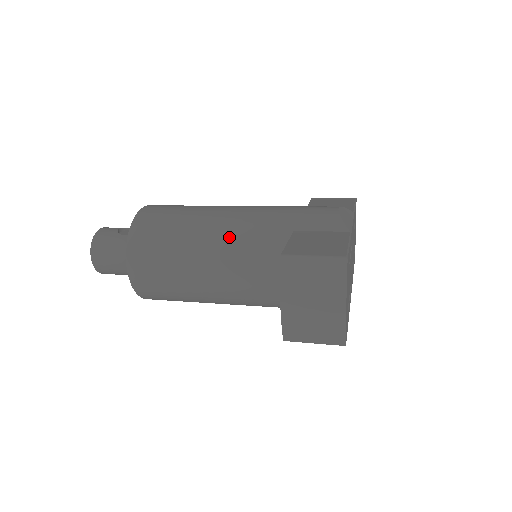
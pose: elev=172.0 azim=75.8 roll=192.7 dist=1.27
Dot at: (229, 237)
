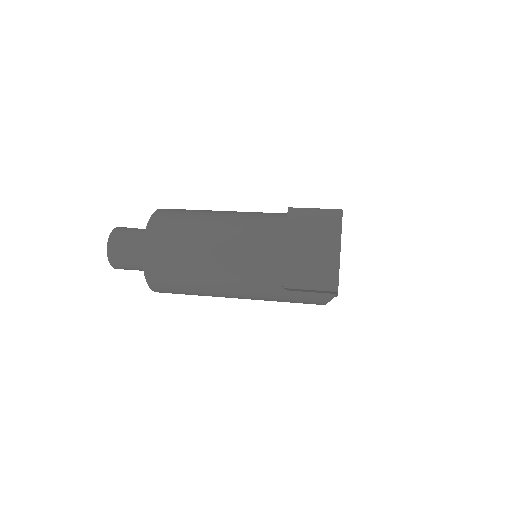
Dot at: (239, 221)
